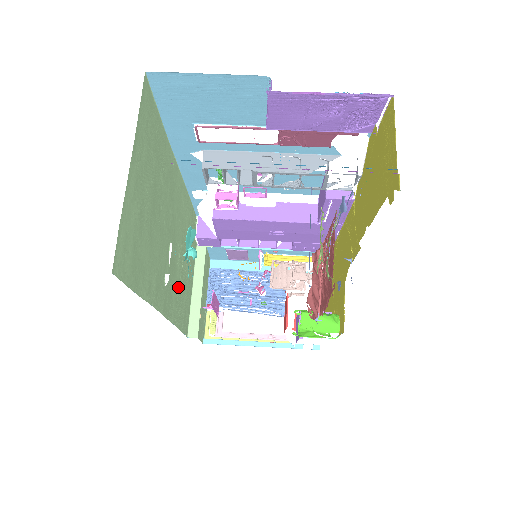
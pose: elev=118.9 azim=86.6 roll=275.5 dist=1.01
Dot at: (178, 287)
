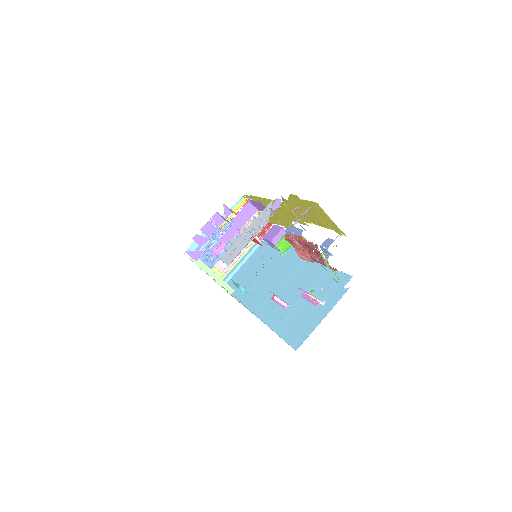
Dot at: occluded
